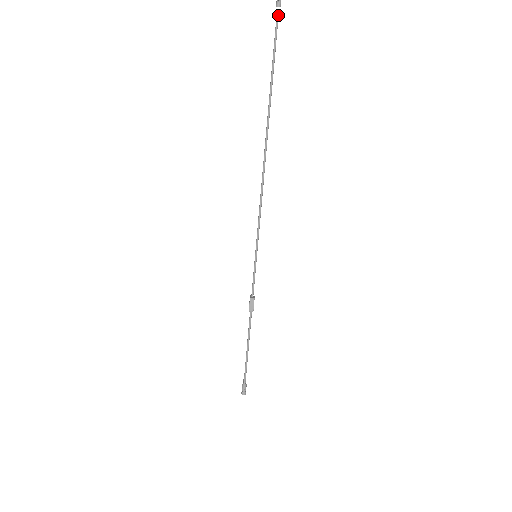
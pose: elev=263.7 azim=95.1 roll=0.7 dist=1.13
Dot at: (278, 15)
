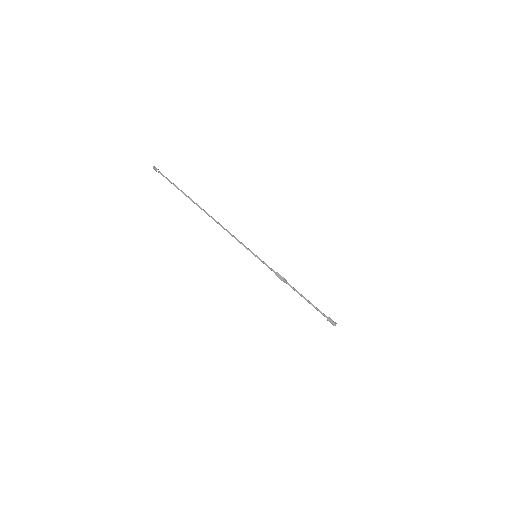
Dot at: (160, 173)
